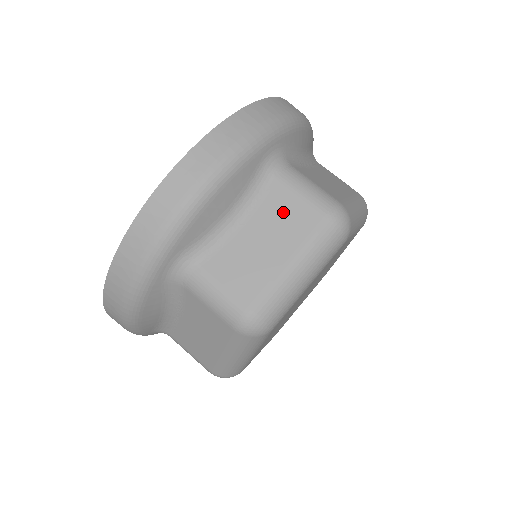
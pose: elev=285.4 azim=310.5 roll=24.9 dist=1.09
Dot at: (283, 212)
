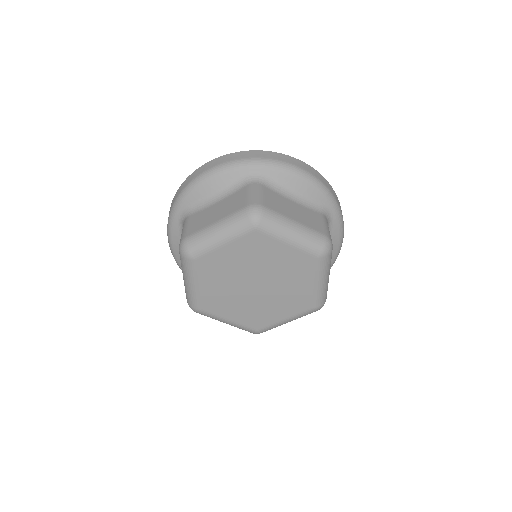
Dot at: (312, 217)
